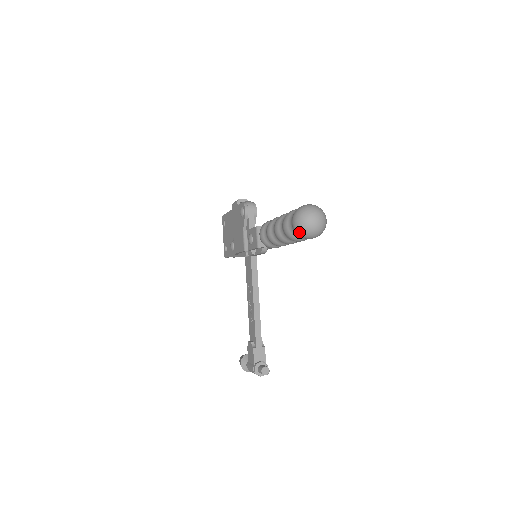
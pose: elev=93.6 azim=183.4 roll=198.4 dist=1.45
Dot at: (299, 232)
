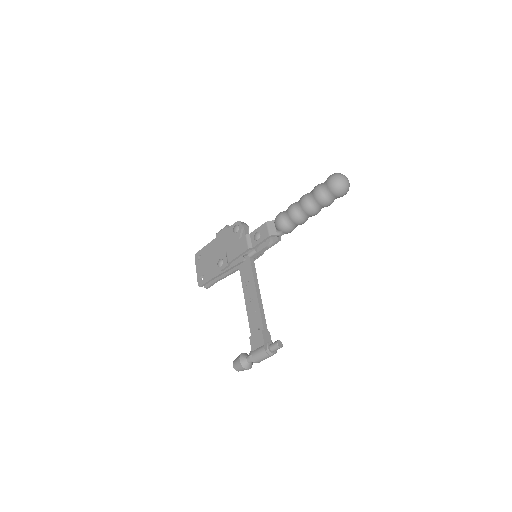
Dot at: (335, 187)
